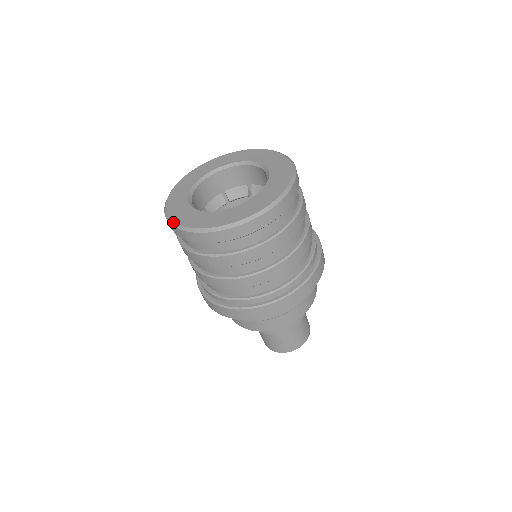
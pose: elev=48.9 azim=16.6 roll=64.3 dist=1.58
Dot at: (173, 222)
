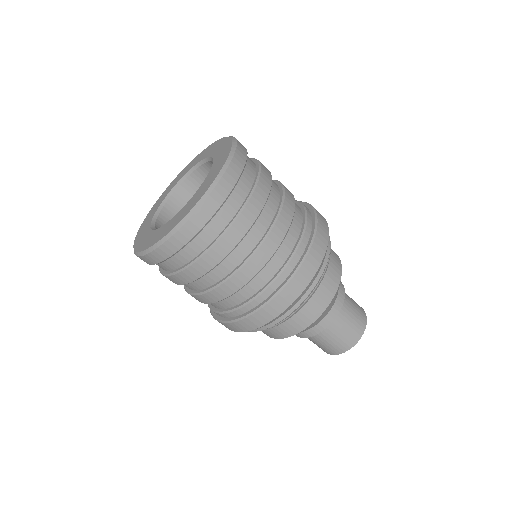
Dot at: occluded
